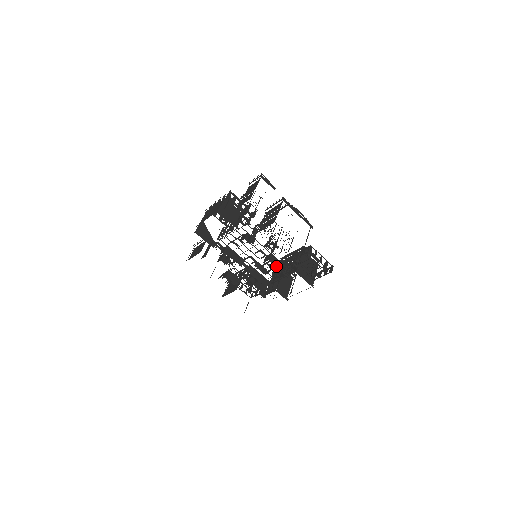
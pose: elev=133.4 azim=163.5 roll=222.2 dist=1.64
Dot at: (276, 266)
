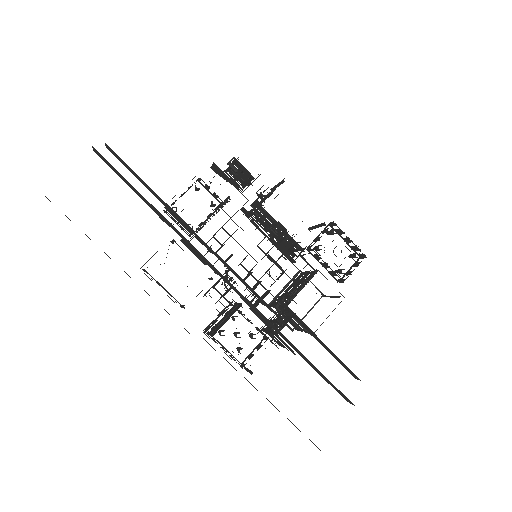
Dot at: occluded
